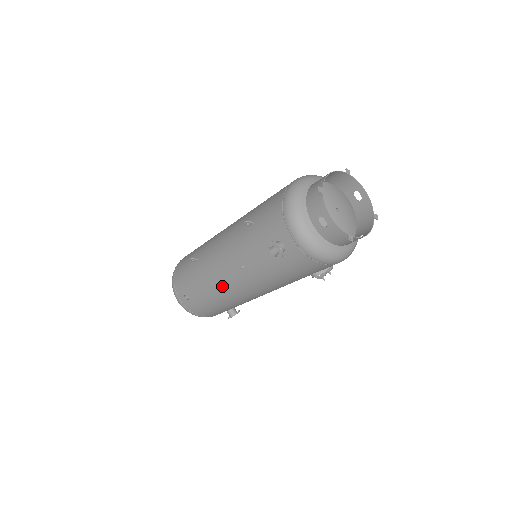
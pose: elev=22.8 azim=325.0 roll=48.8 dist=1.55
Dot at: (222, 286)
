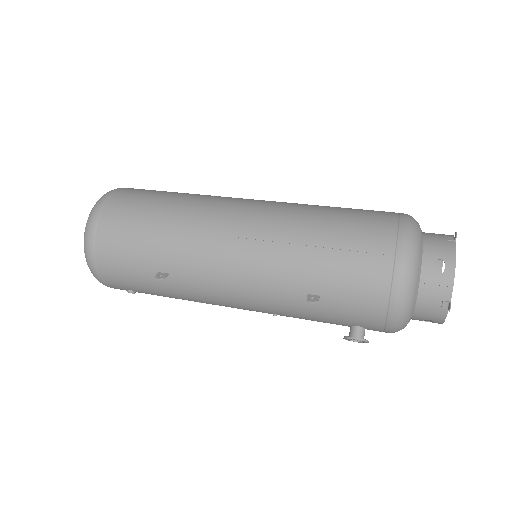
Dot at: occluded
